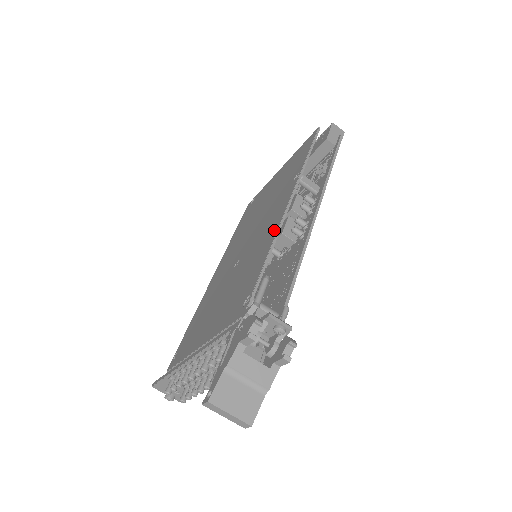
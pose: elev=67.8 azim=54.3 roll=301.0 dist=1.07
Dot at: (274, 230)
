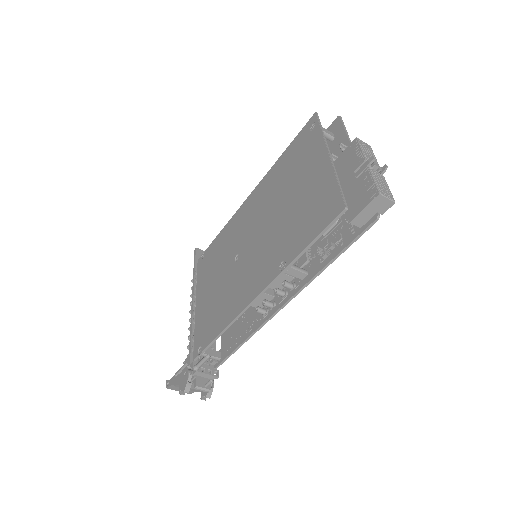
Dot at: (237, 310)
